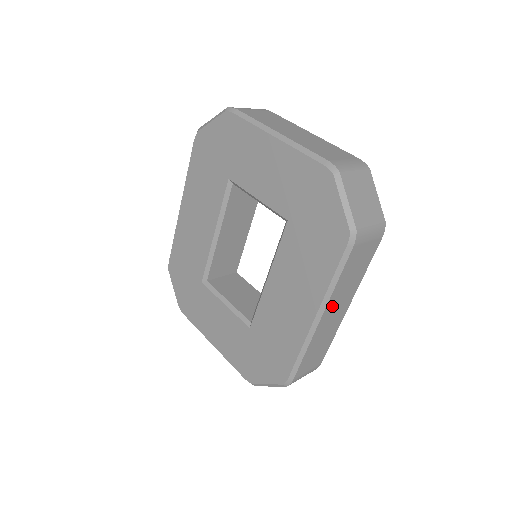
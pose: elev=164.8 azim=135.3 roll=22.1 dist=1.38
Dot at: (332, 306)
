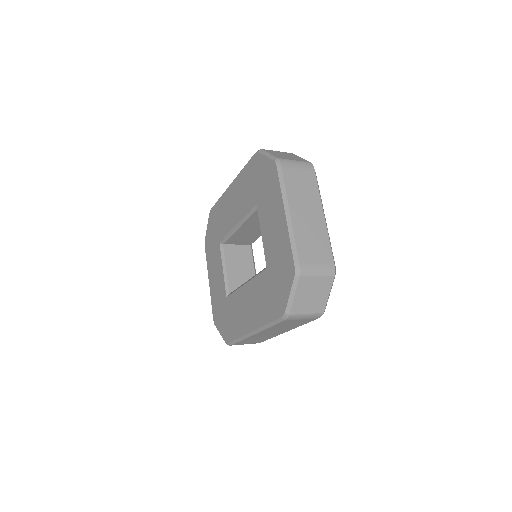
Dot at: (266, 332)
